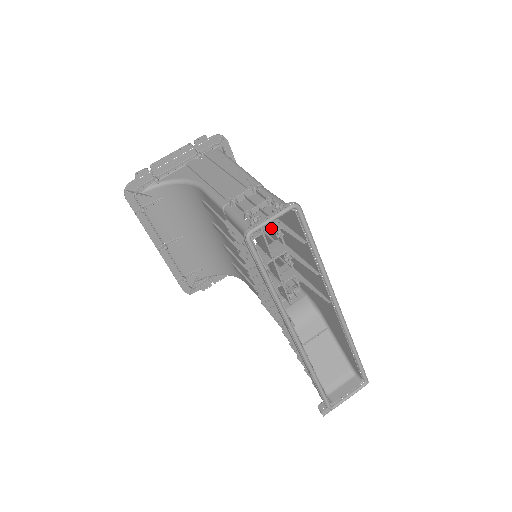
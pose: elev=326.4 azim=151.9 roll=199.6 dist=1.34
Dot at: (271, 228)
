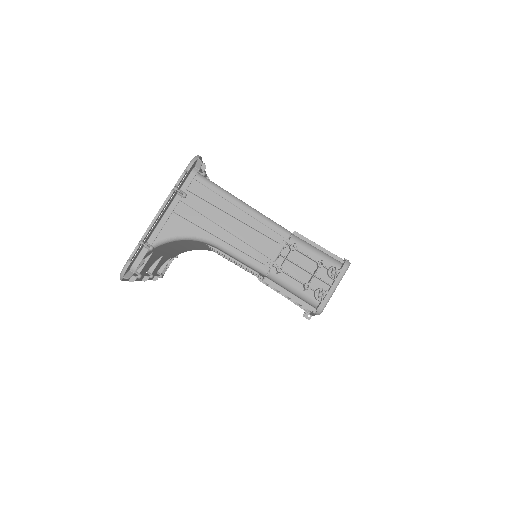
Dot at: occluded
